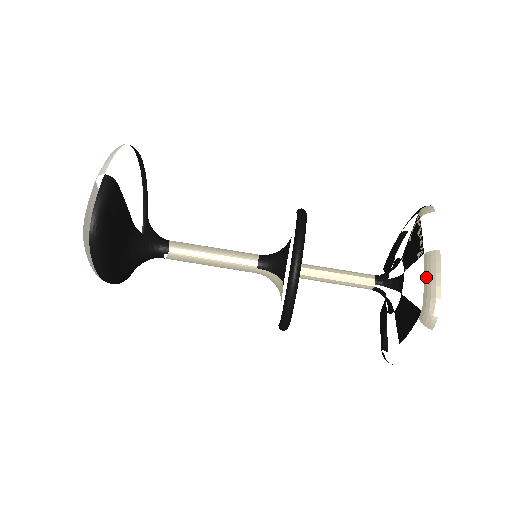
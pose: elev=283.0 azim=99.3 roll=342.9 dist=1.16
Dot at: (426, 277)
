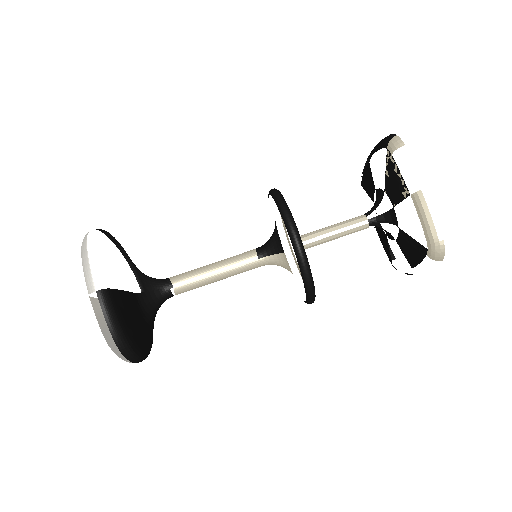
Dot at: (422, 219)
